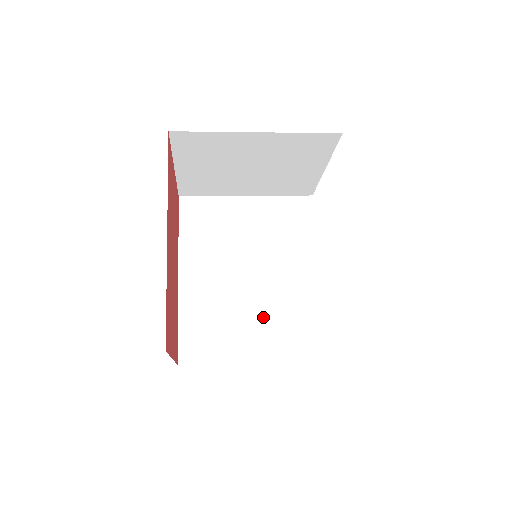
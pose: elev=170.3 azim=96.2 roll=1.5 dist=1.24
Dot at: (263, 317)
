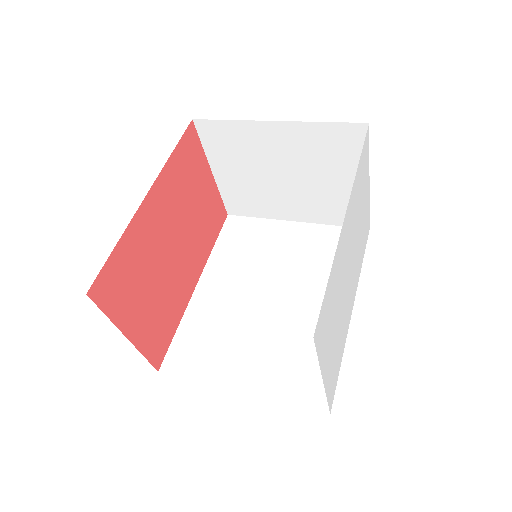
Dot at: (267, 344)
